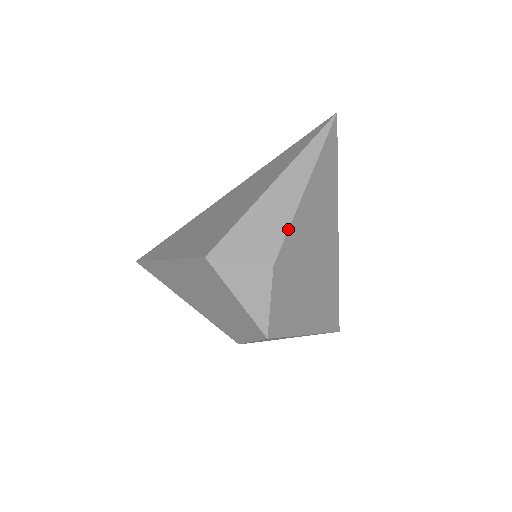
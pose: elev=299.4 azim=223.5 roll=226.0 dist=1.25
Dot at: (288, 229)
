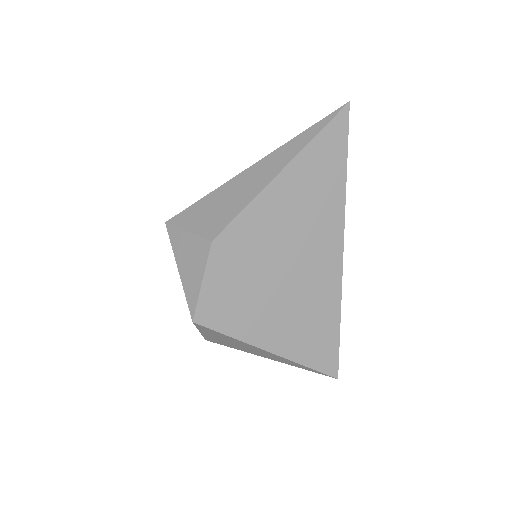
Dot at: (243, 209)
